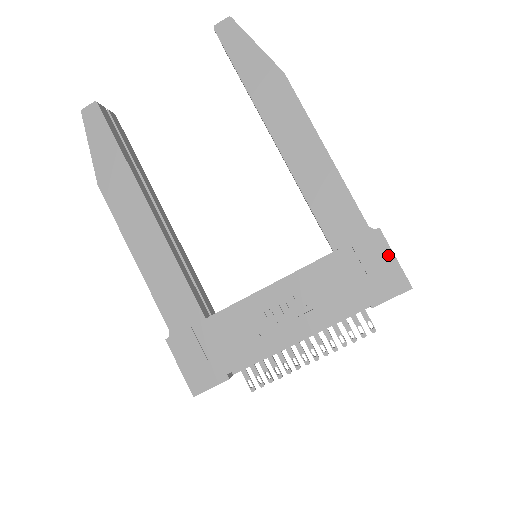
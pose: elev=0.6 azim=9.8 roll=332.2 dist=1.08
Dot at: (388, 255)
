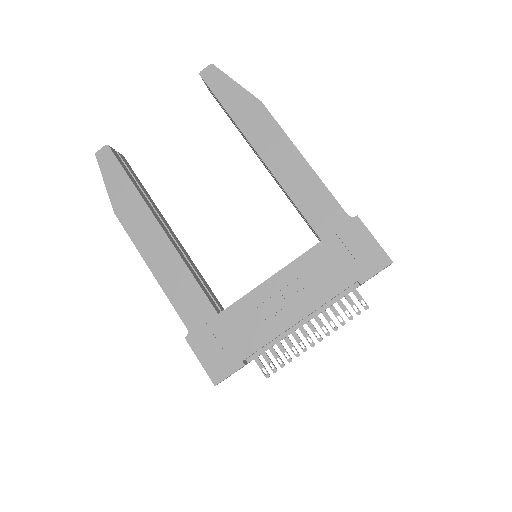
Dot at: (368, 237)
